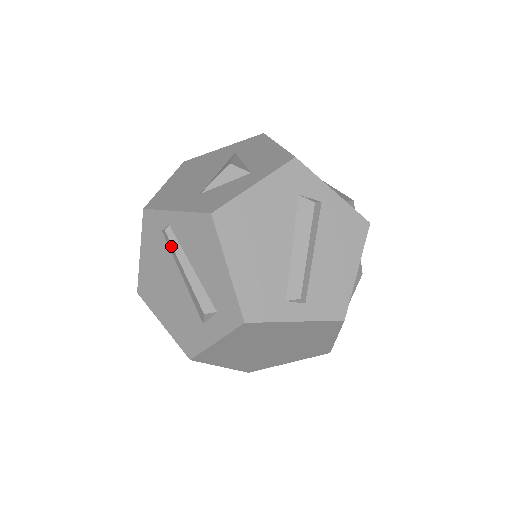
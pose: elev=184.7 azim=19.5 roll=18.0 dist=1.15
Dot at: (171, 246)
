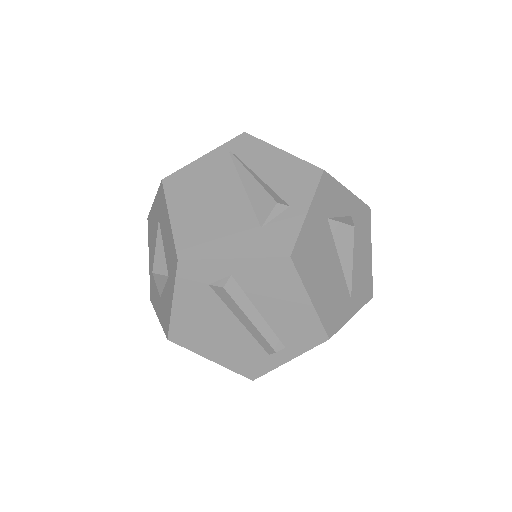
Dot at: occluded
